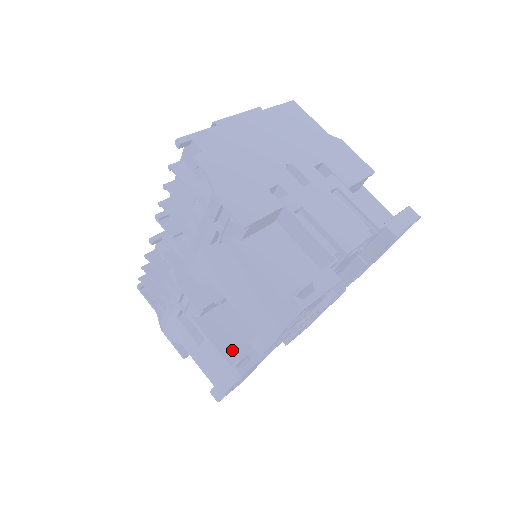
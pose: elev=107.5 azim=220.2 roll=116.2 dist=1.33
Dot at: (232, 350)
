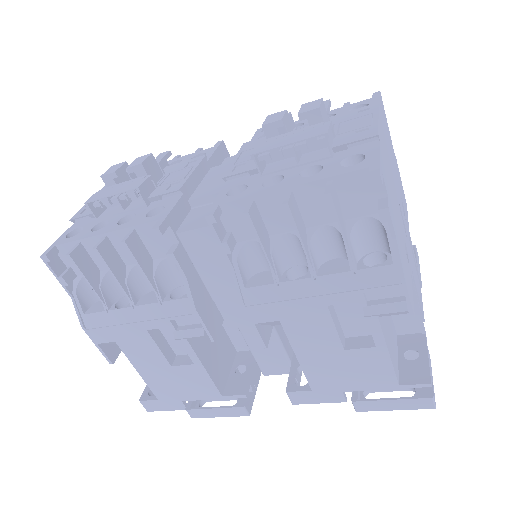
Dot at: (220, 374)
